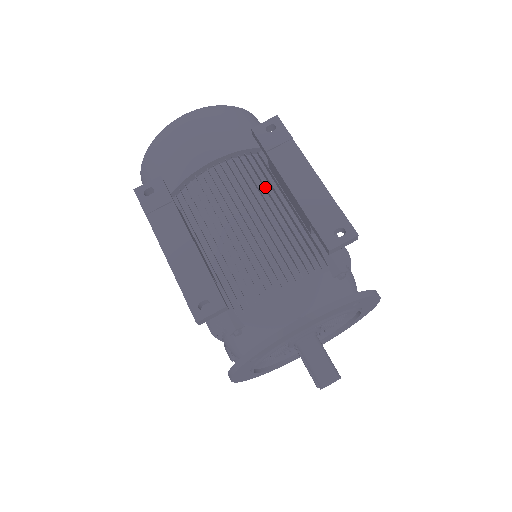
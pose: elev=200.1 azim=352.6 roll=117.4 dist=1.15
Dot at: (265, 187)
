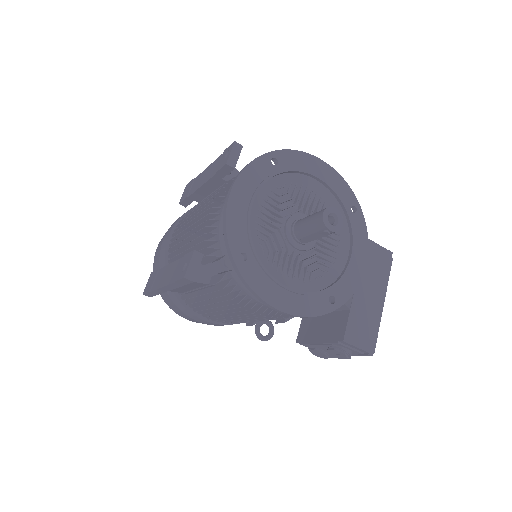
Dot at: occluded
